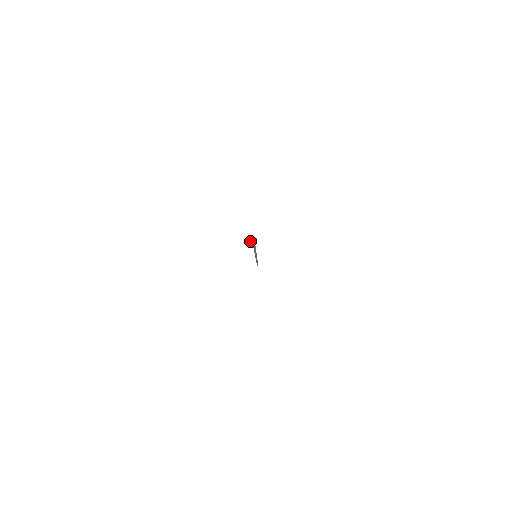
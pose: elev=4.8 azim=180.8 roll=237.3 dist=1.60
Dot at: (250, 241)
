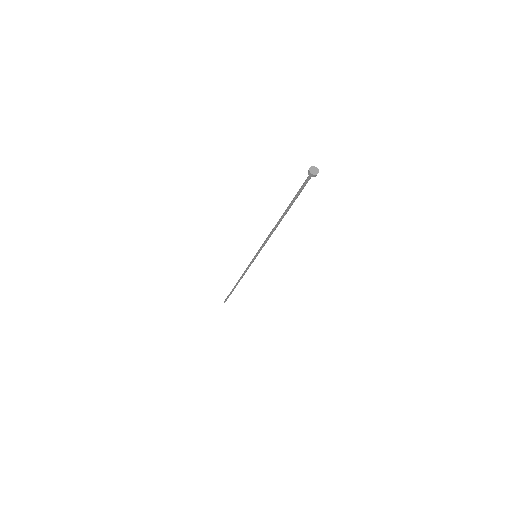
Dot at: (310, 169)
